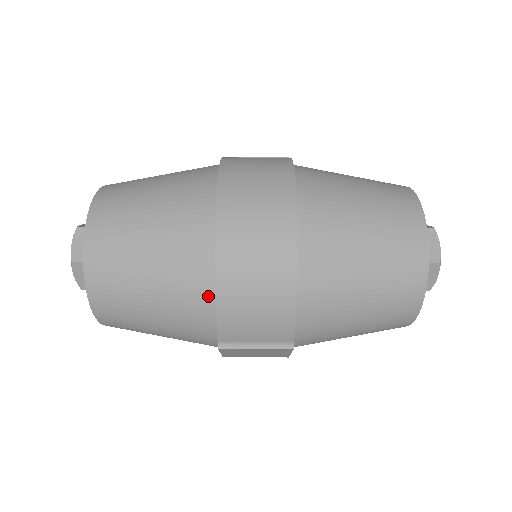
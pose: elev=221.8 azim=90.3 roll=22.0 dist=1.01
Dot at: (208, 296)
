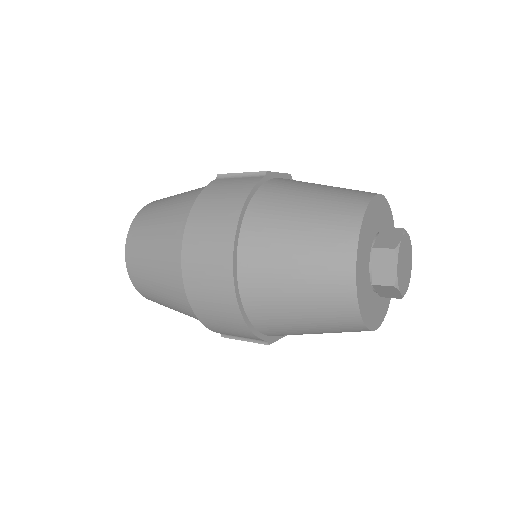
Dot at: occluded
